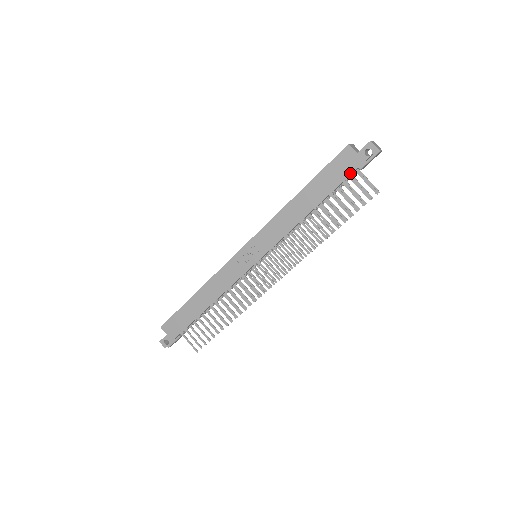
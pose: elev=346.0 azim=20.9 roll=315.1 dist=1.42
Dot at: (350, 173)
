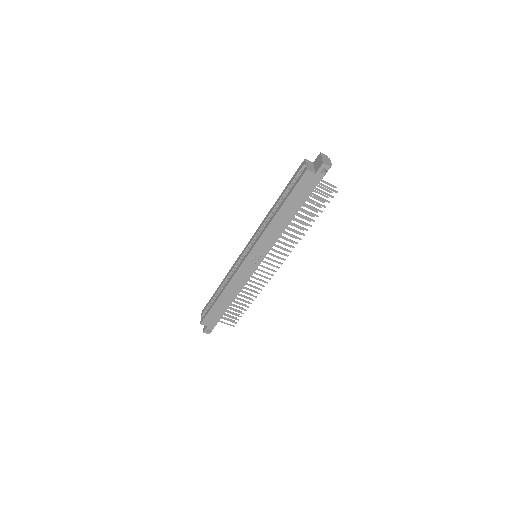
Dot at: (314, 188)
